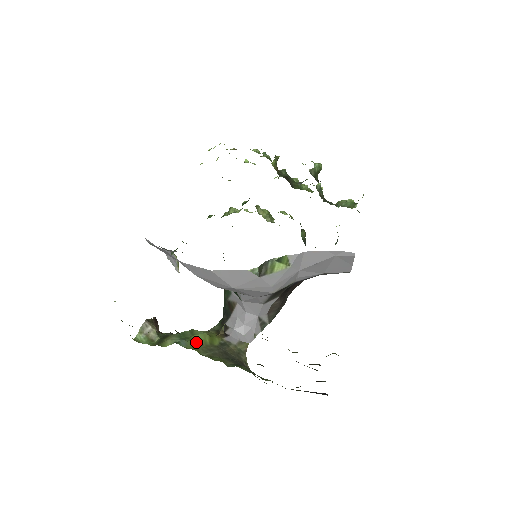
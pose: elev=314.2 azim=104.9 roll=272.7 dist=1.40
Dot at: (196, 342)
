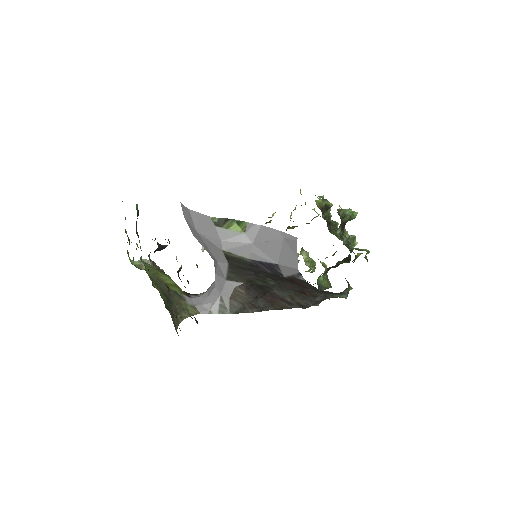
Dot at: (157, 272)
